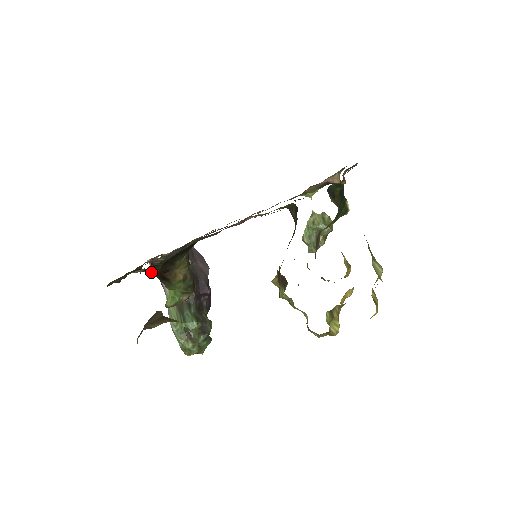
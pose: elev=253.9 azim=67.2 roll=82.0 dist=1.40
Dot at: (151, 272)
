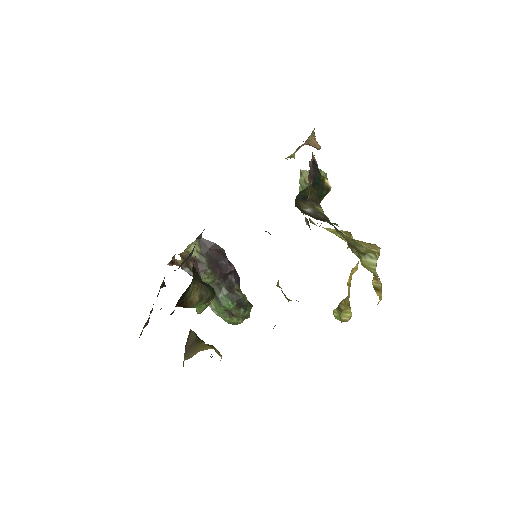
Dot at: occluded
